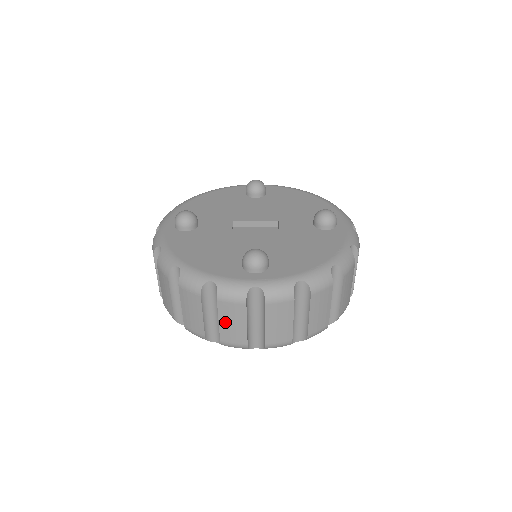
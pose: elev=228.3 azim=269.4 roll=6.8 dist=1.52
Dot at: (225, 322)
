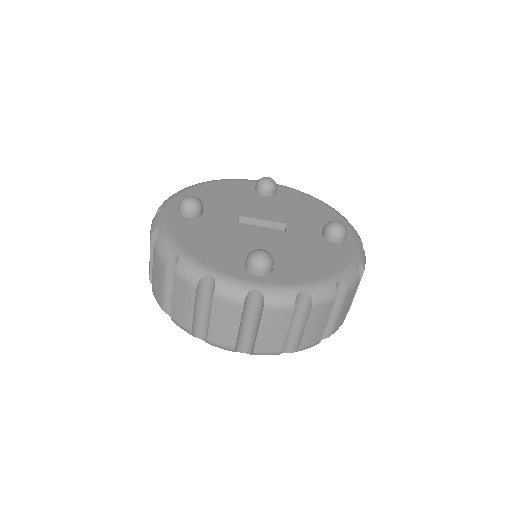
Dot at: (217, 321)
